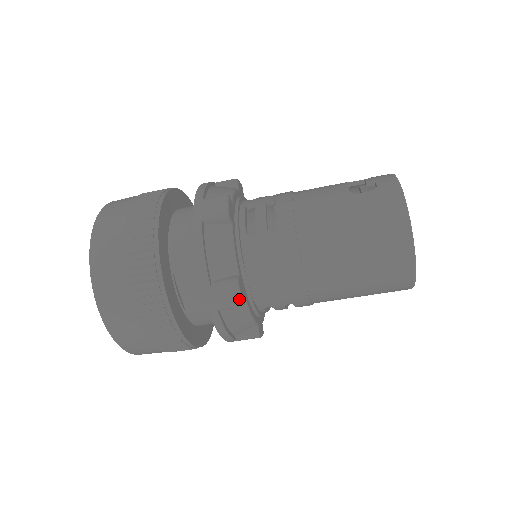
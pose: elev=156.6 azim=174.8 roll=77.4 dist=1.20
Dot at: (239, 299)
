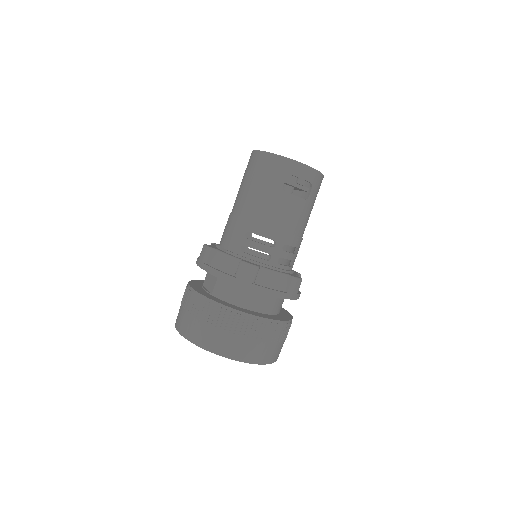
Dot at: (206, 247)
